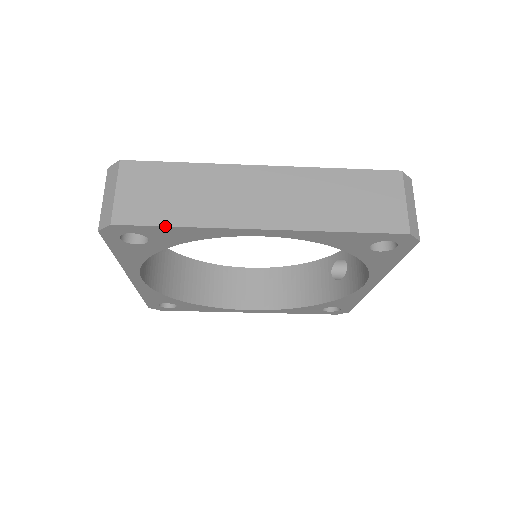
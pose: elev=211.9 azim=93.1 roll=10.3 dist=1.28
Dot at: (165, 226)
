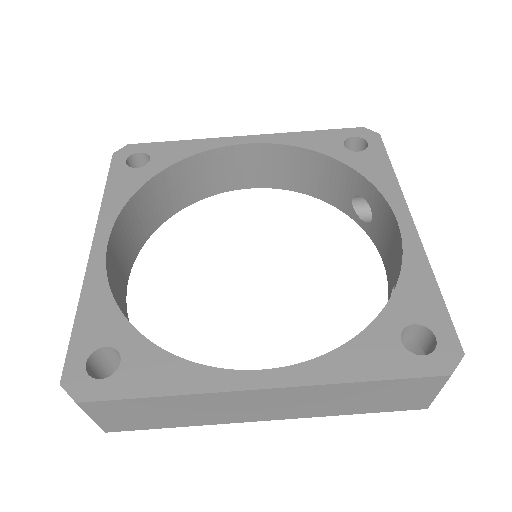
Dot at: (170, 141)
